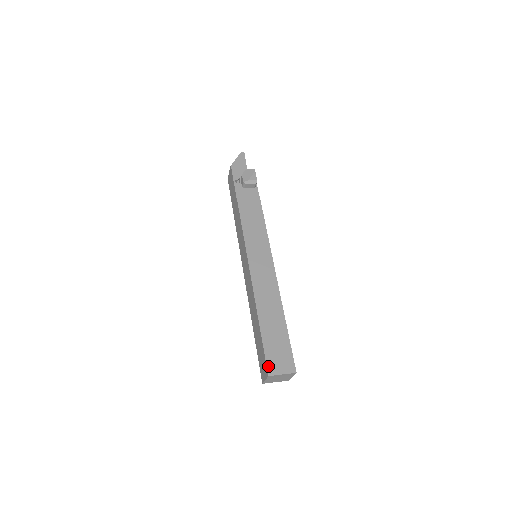
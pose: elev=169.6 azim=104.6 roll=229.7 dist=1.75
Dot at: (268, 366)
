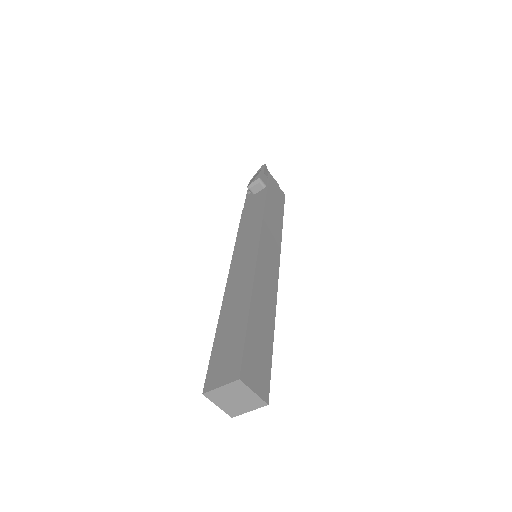
Dot at: (207, 380)
